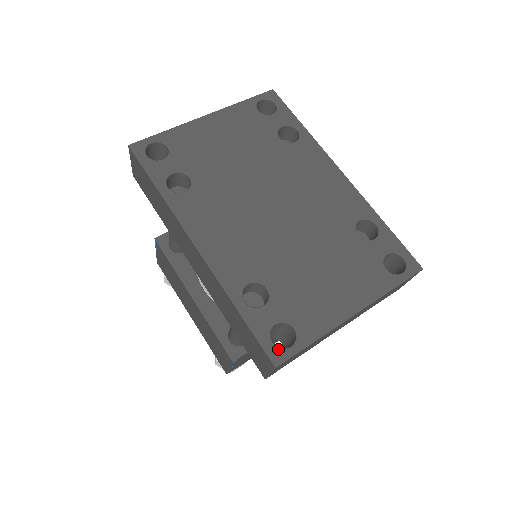
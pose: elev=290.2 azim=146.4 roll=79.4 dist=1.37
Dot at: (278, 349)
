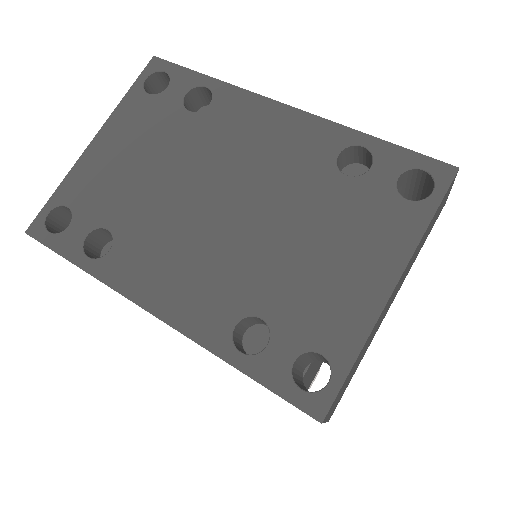
Dot at: (313, 395)
